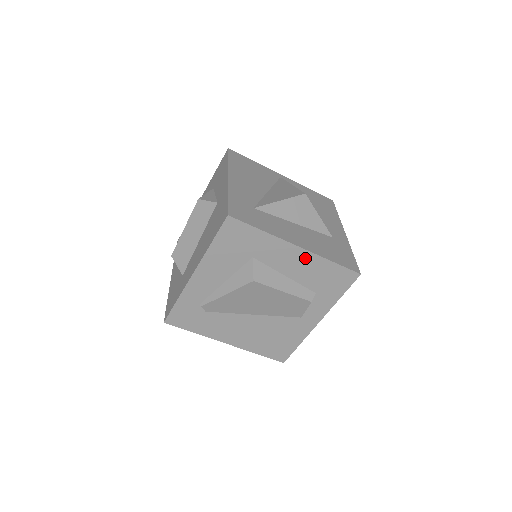
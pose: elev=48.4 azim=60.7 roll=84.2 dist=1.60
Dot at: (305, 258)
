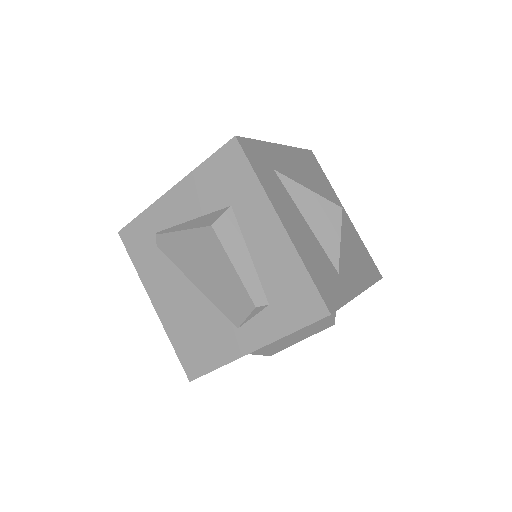
Dot at: (281, 244)
